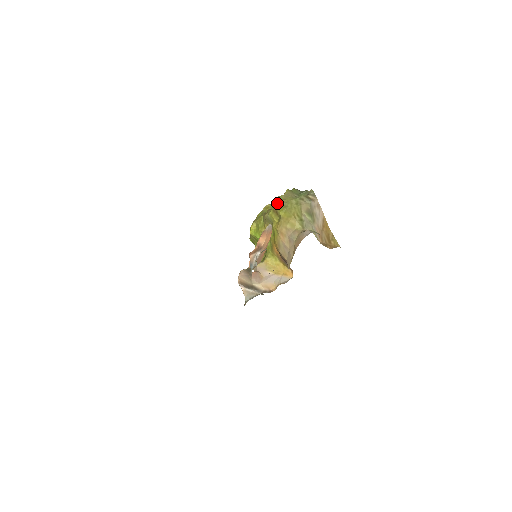
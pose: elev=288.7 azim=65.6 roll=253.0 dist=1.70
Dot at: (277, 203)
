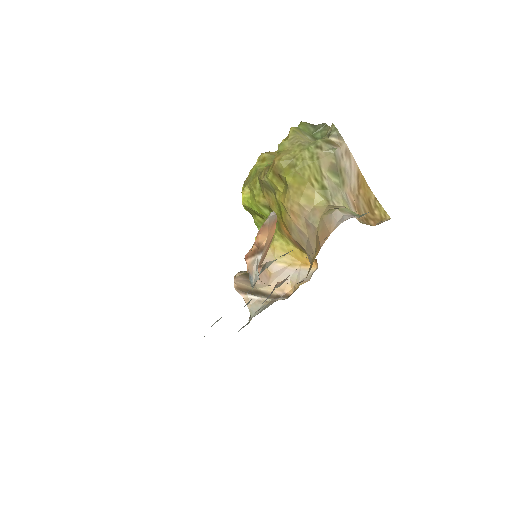
Dot at: (278, 161)
